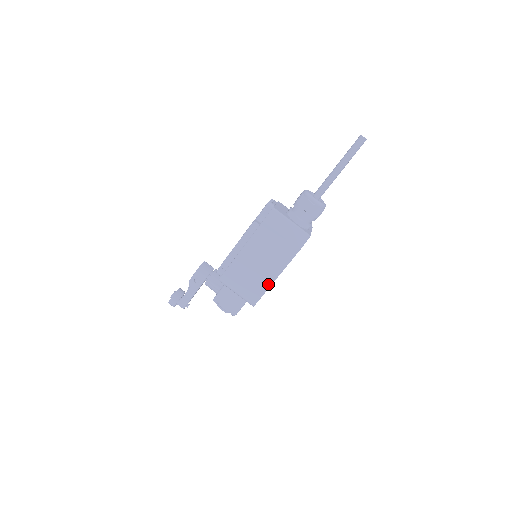
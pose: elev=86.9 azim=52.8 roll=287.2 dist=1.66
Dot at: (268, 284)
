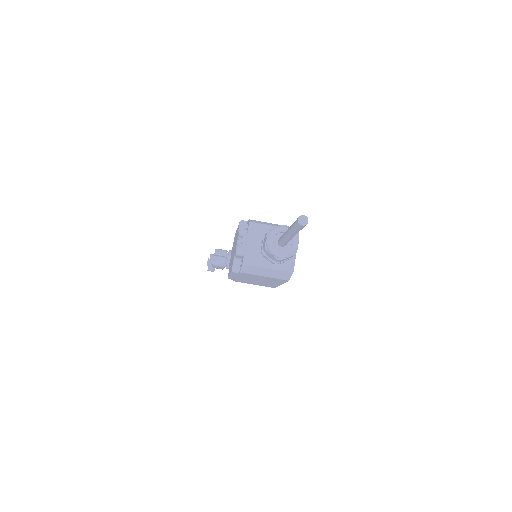
Dot at: (276, 285)
